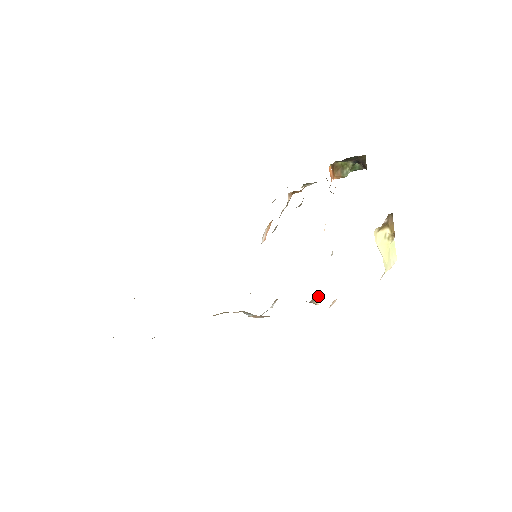
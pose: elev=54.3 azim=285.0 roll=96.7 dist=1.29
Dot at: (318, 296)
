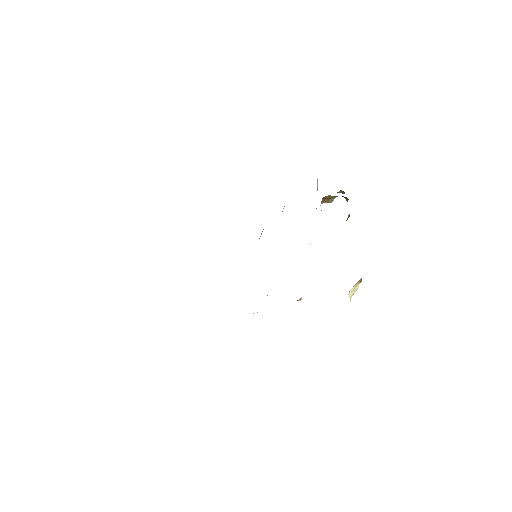
Dot at: (301, 297)
